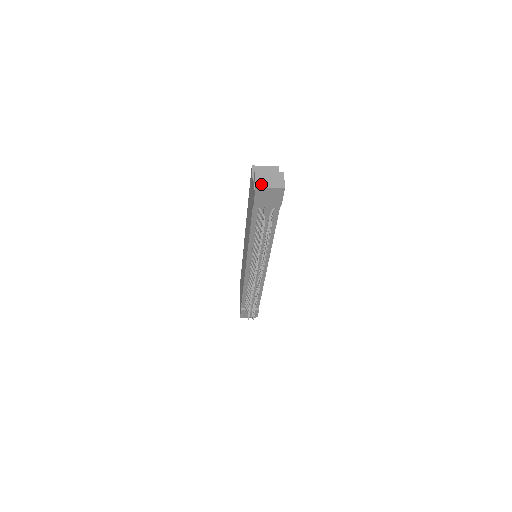
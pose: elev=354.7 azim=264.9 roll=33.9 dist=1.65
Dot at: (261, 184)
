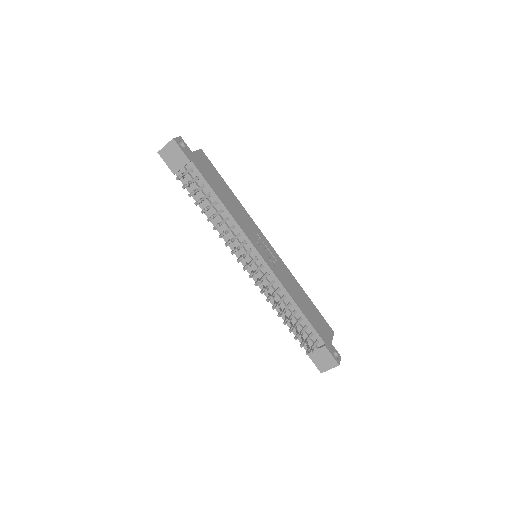
Dot at: (162, 149)
